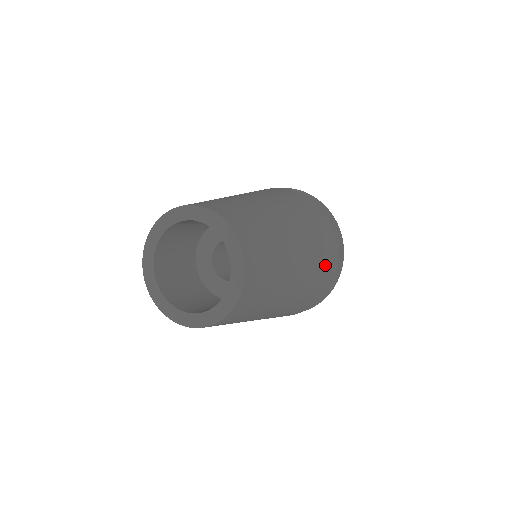
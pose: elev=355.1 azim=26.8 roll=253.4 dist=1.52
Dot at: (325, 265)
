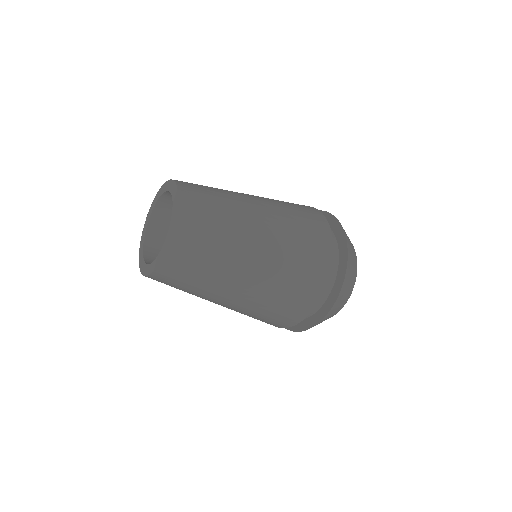
Dot at: (307, 225)
